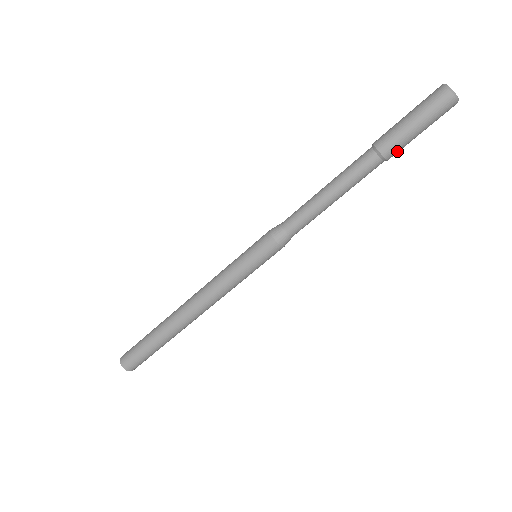
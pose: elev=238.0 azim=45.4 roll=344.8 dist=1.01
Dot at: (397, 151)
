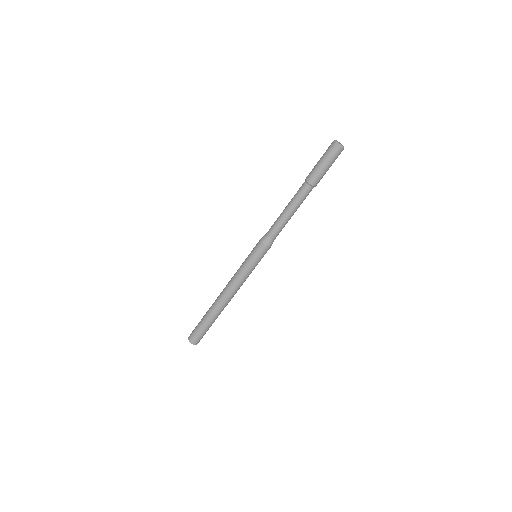
Dot at: (317, 179)
